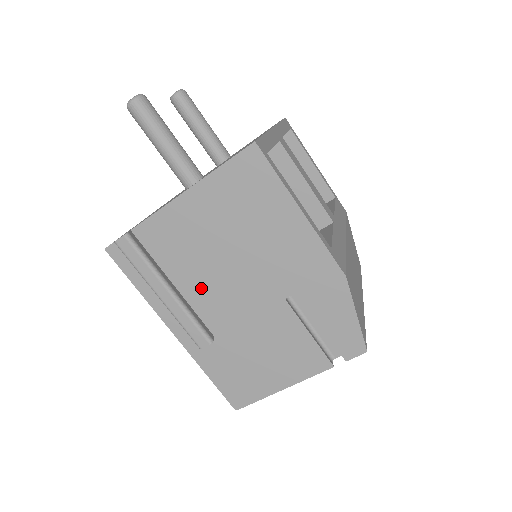
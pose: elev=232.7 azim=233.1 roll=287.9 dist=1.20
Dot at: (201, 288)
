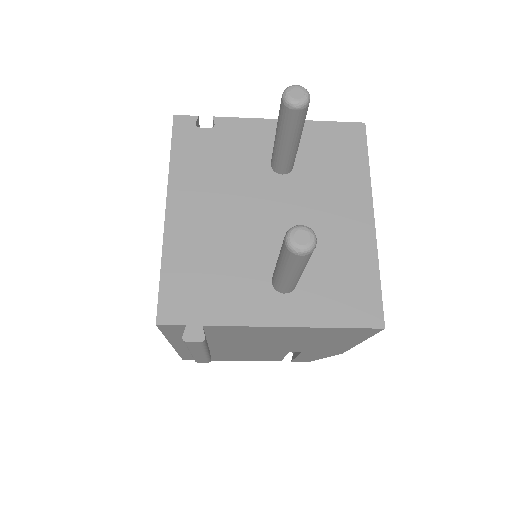
Dot at: (230, 343)
